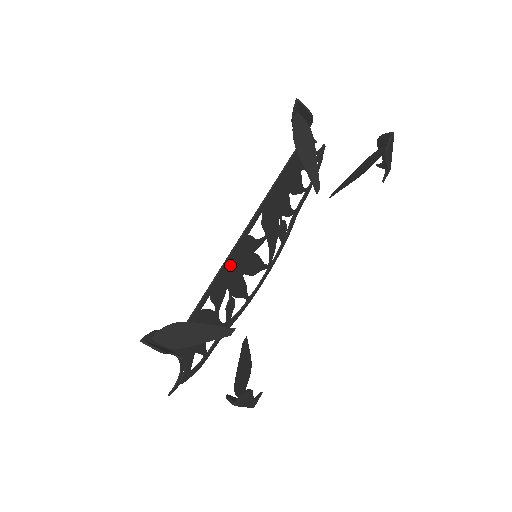
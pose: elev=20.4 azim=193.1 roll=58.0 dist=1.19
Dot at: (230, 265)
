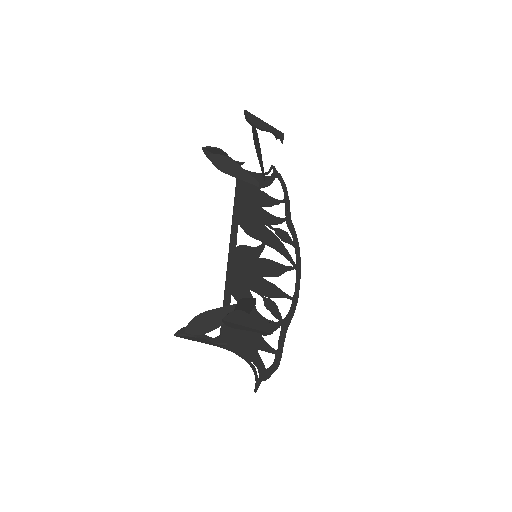
Dot at: (236, 270)
